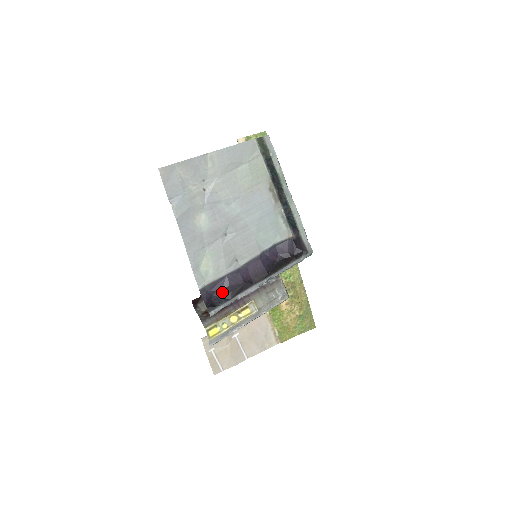
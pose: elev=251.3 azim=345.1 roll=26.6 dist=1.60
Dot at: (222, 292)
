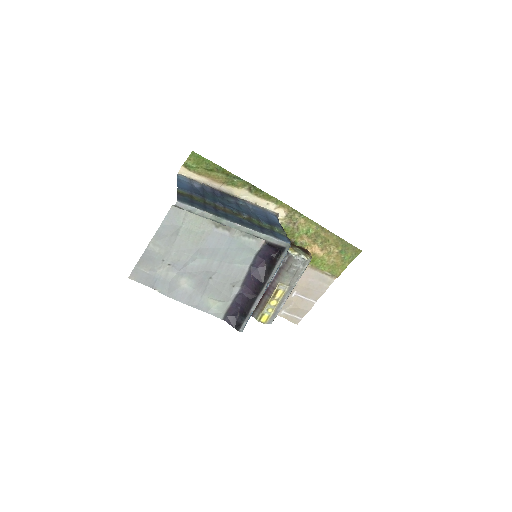
Dot at: (239, 312)
